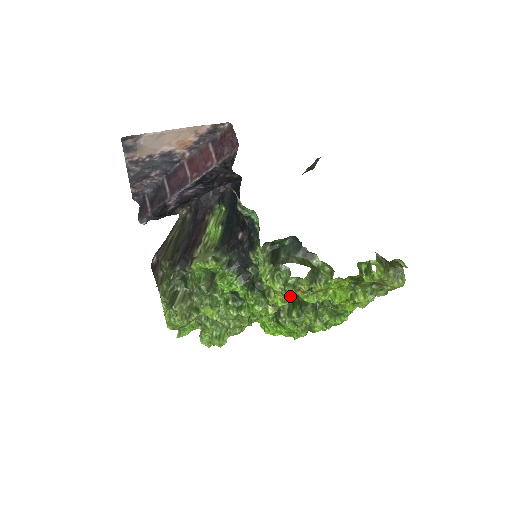
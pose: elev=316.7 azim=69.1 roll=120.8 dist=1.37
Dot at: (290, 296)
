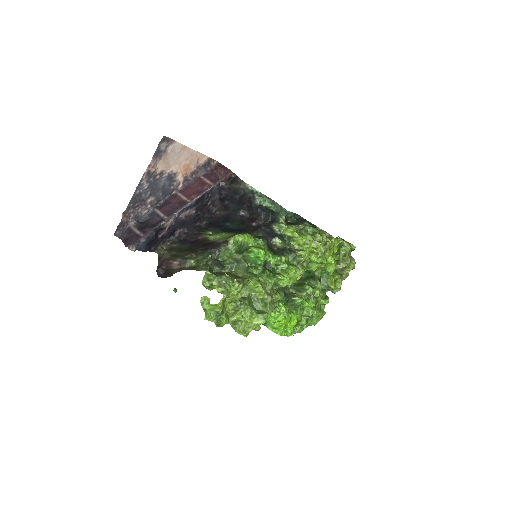
Dot at: (321, 242)
